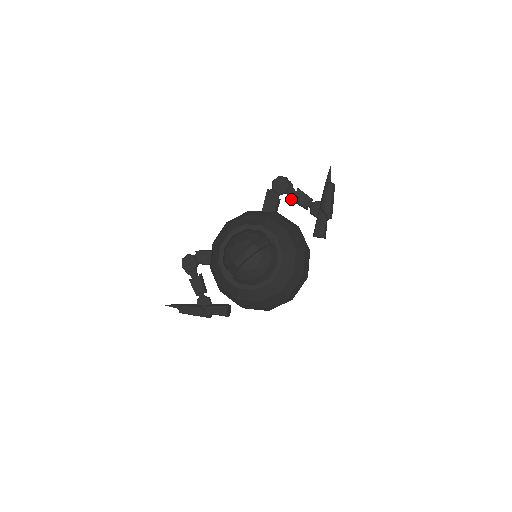
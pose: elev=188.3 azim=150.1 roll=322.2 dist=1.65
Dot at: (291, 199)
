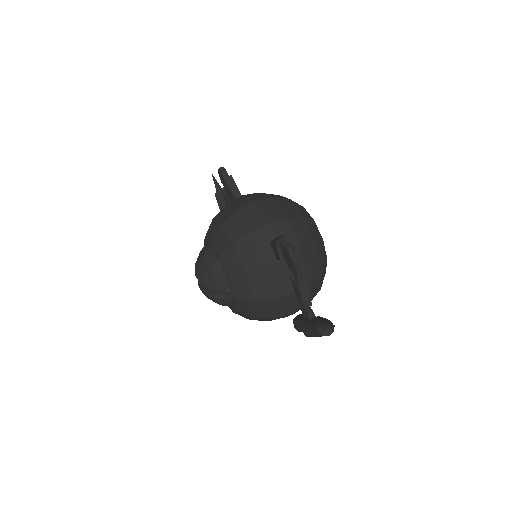
Dot at: (290, 278)
